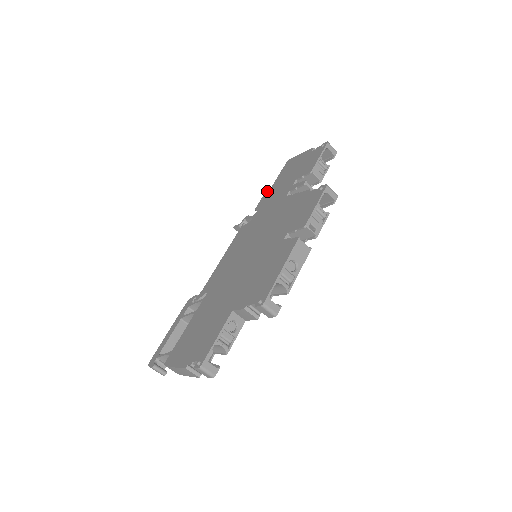
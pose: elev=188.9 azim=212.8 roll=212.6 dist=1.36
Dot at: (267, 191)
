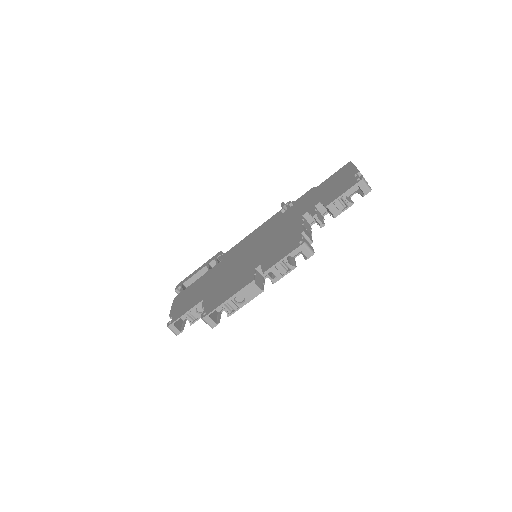
Dot at: (314, 187)
